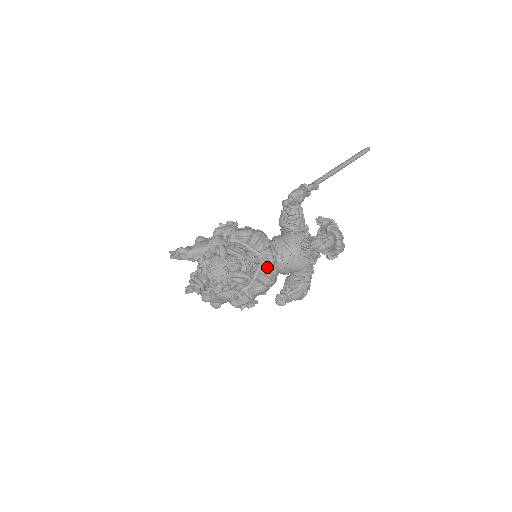
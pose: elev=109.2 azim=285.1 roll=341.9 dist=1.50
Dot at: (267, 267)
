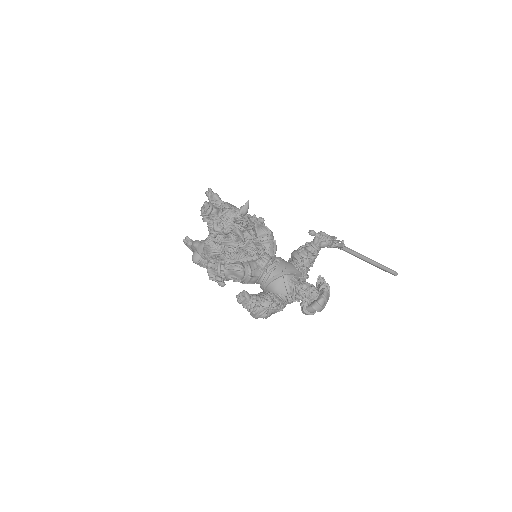
Dot at: (257, 265)
